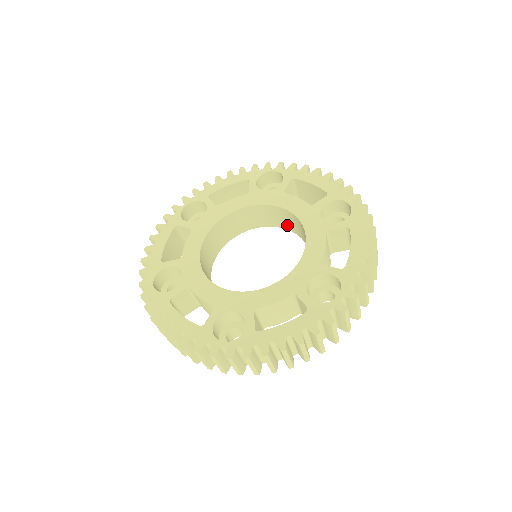
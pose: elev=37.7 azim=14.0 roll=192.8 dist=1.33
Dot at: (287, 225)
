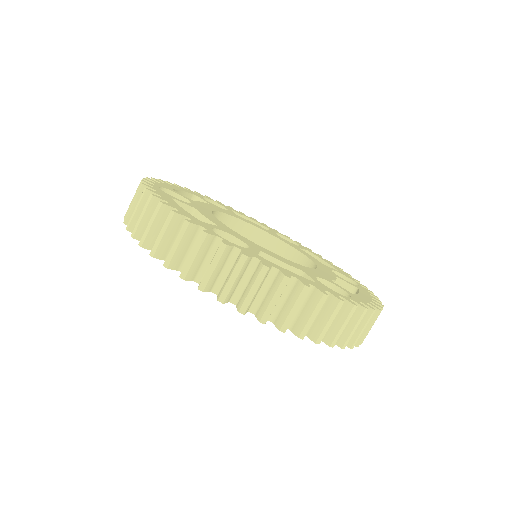
Dot at: occluded
